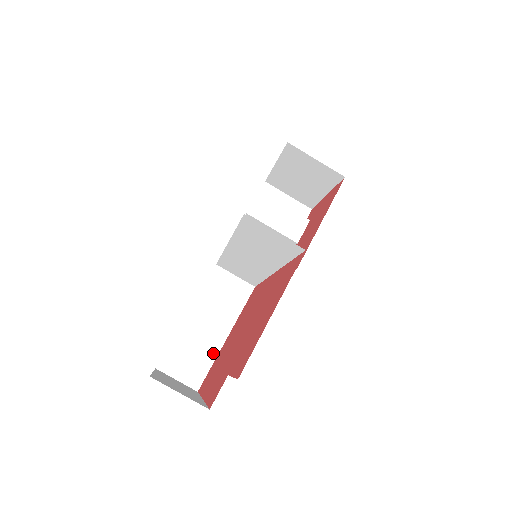
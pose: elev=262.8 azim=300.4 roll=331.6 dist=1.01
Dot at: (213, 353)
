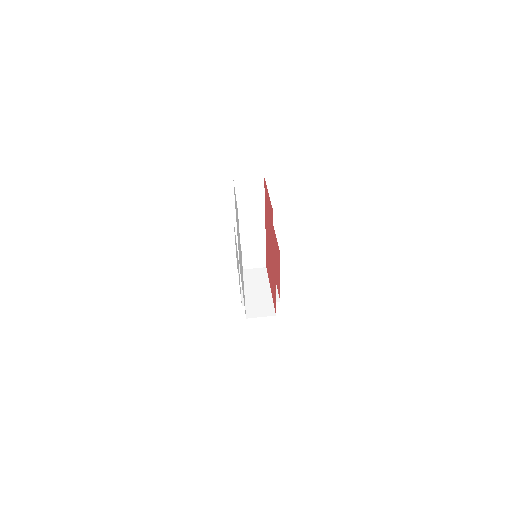
Dot at: (269, 299)
